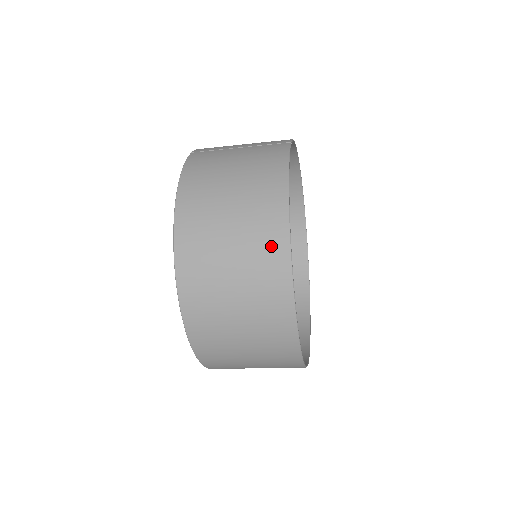
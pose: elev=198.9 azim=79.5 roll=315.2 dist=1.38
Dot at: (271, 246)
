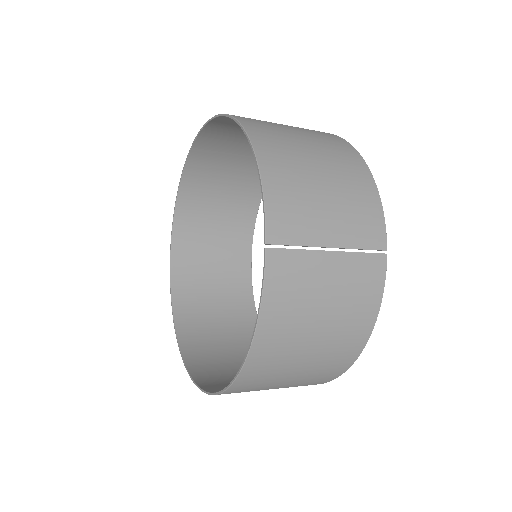
Dot at: (322, 379)
